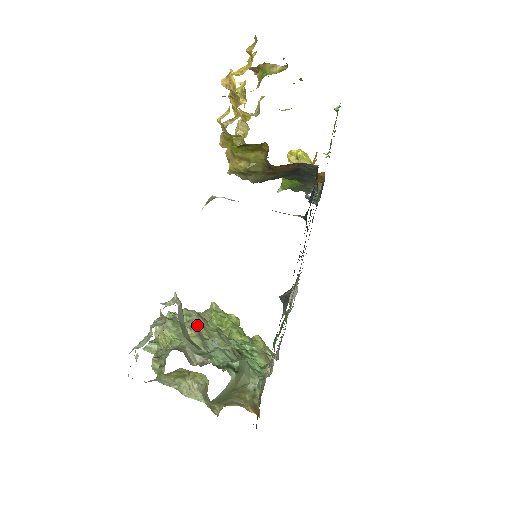
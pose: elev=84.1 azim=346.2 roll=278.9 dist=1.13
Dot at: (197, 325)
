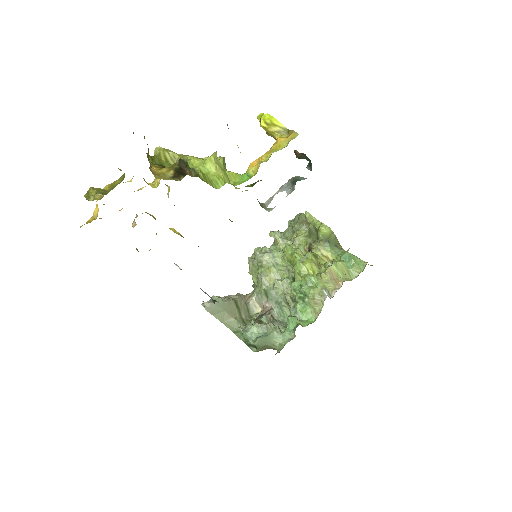
Dot at: (267, 269)
